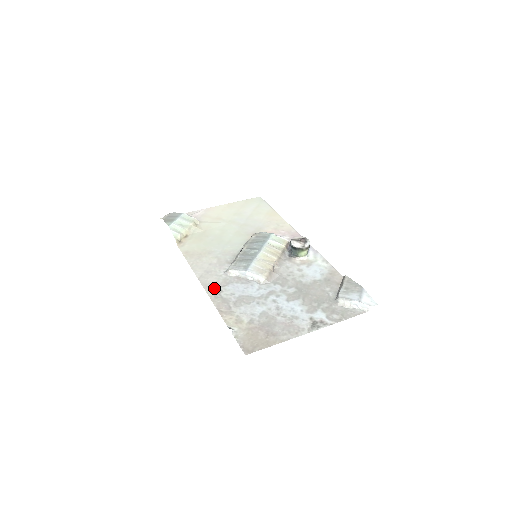
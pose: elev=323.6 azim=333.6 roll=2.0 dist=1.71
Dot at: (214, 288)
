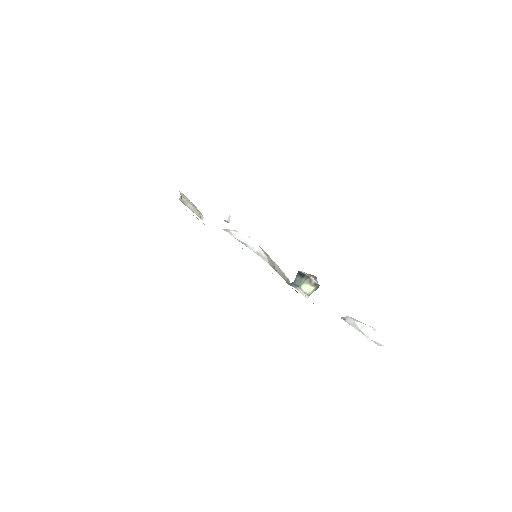
Dot at: occluded
